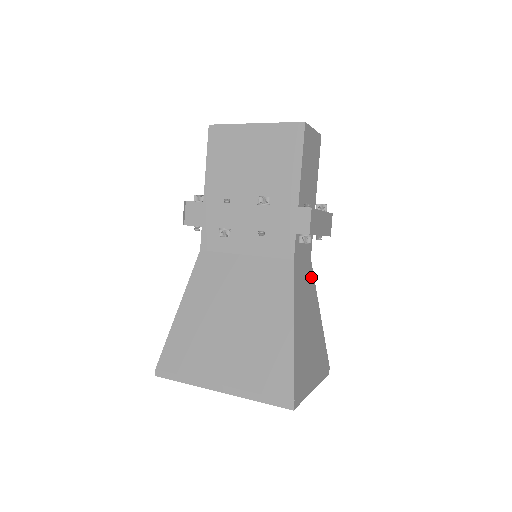
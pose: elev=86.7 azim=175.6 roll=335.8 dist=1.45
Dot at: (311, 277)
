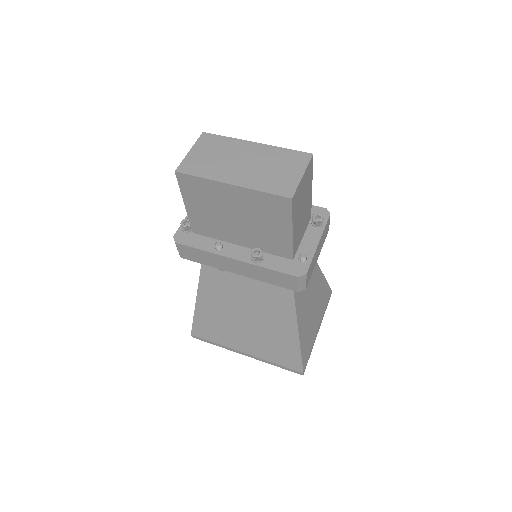
Dot at: occluded
